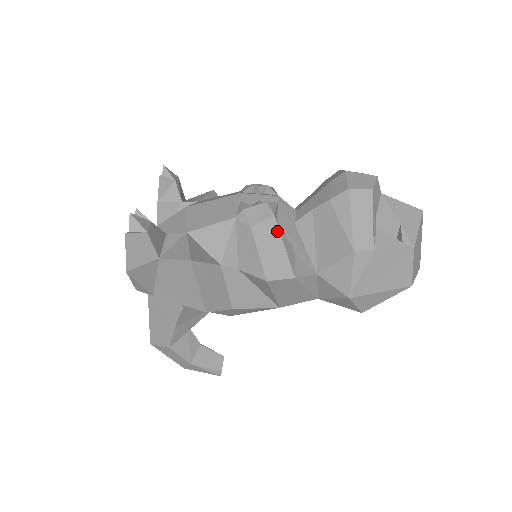
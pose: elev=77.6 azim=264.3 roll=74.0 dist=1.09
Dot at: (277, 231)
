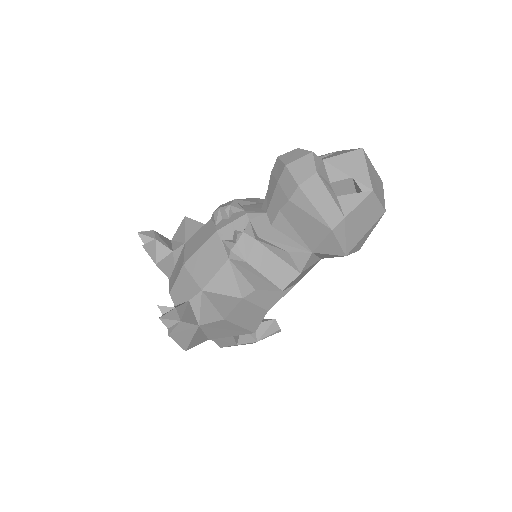
Dot at: (266, 250)
